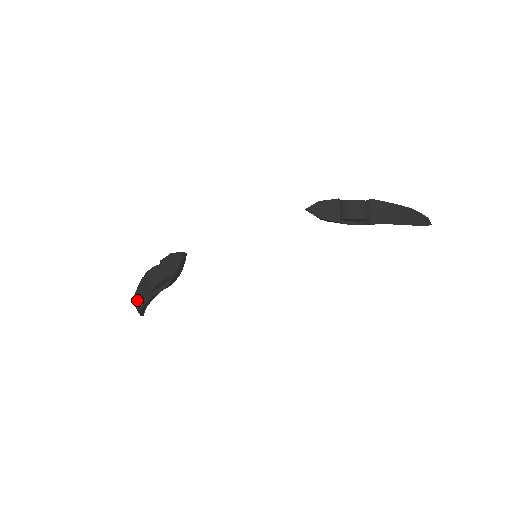
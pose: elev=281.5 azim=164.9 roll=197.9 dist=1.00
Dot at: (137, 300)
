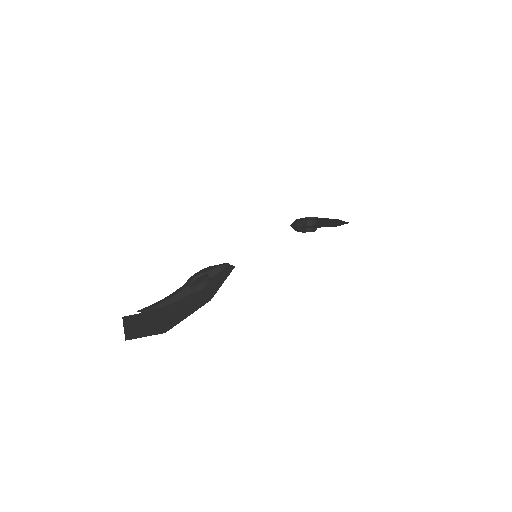
Dot at: (169, 304)
